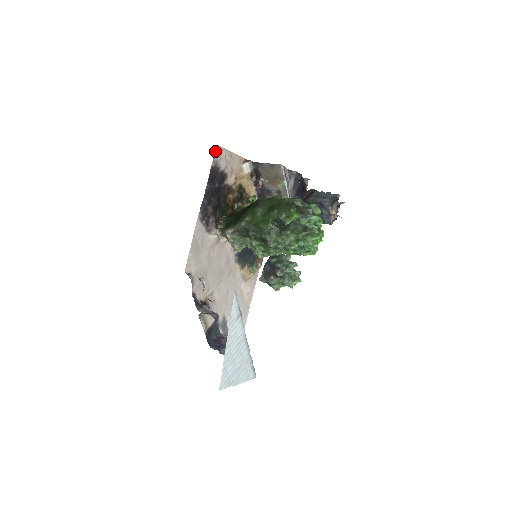
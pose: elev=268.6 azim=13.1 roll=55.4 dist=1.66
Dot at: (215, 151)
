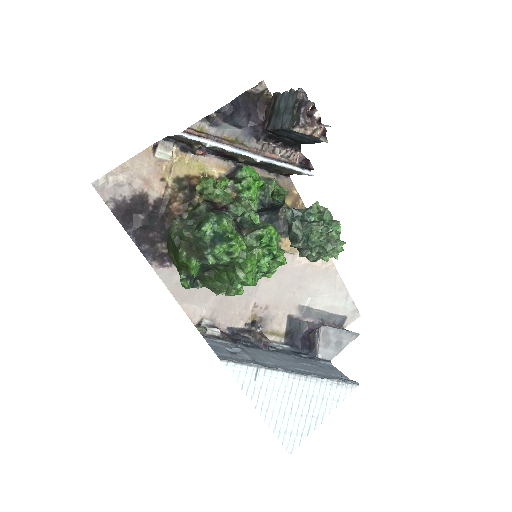
Dot at: (97, 191)
